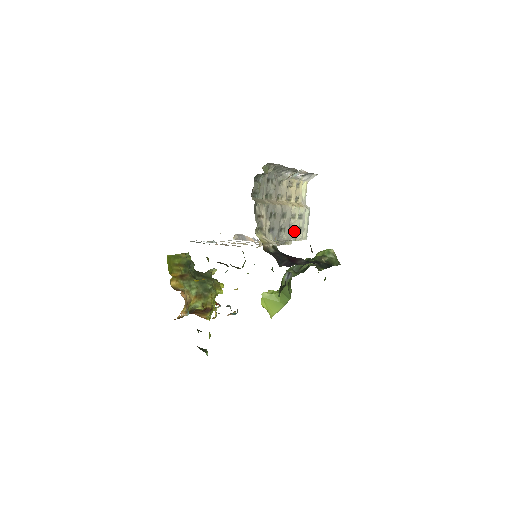
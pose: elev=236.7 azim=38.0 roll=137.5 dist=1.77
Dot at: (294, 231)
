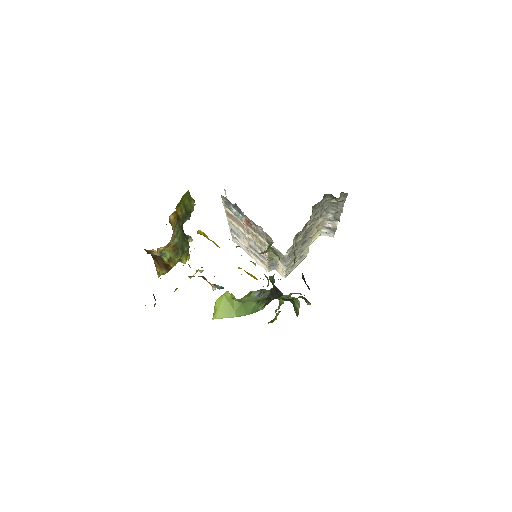
Dot at: (292, 263)
